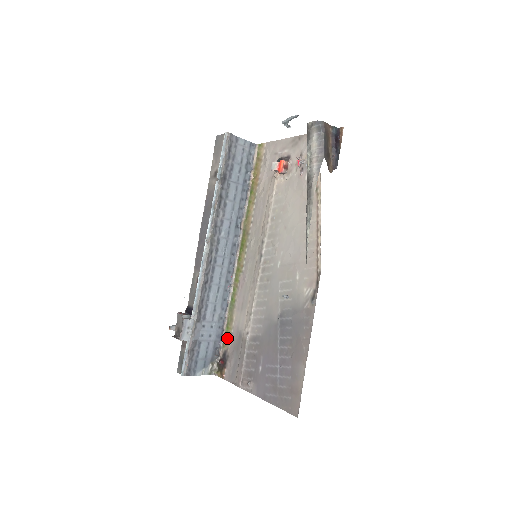
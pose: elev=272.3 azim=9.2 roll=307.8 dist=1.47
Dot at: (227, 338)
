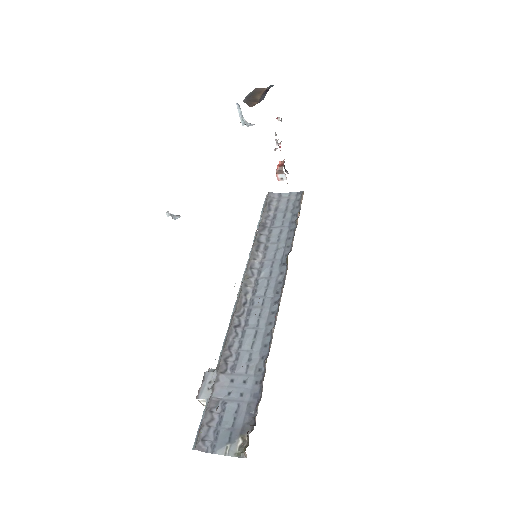
Dot at: occluded
